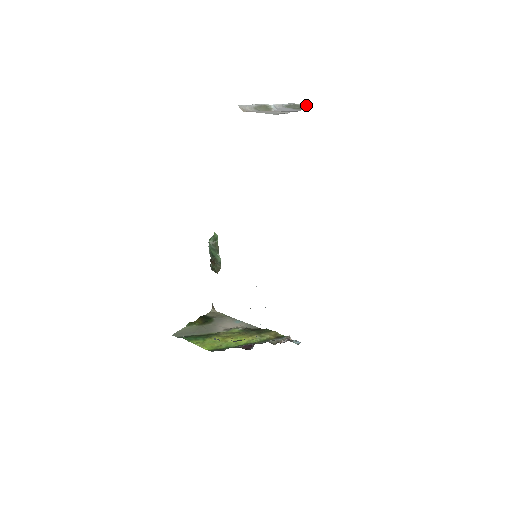
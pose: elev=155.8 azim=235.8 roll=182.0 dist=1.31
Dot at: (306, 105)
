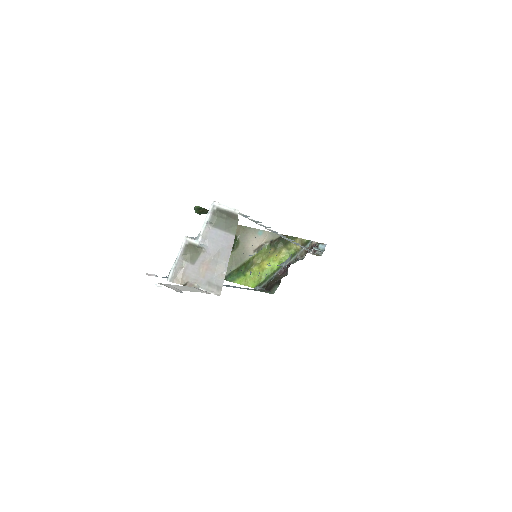
Dot at: (234, 214)
